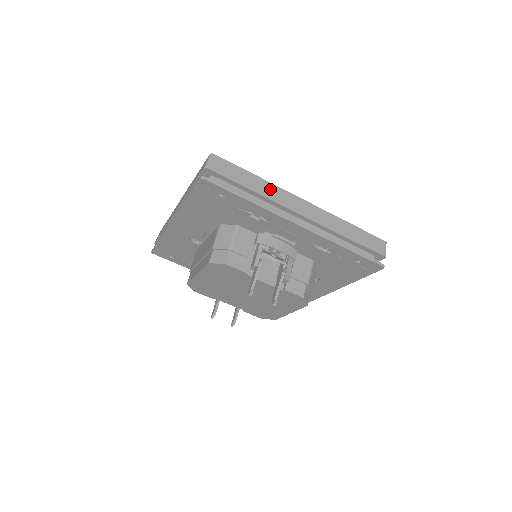
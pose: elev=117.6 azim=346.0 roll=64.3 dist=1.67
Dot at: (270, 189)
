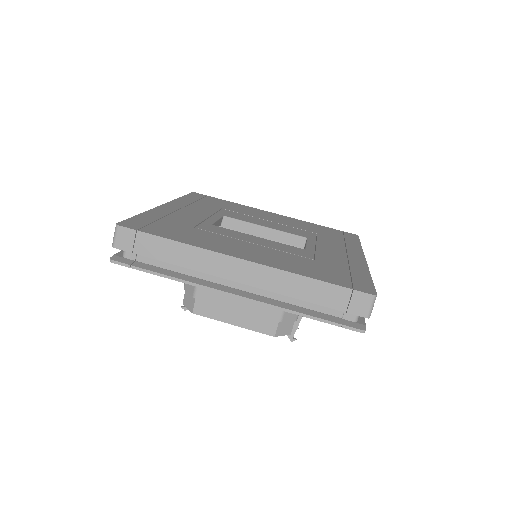
Dot at: occluded
